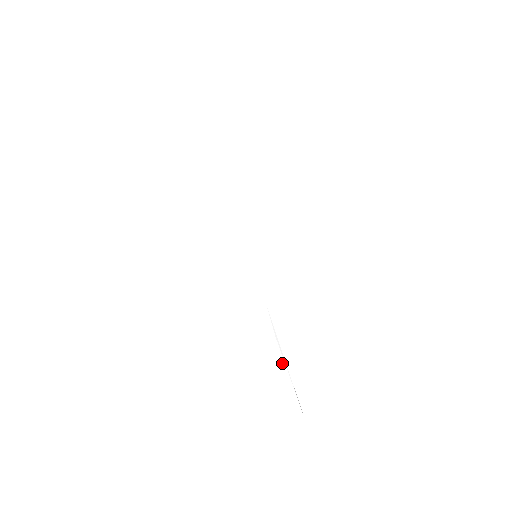
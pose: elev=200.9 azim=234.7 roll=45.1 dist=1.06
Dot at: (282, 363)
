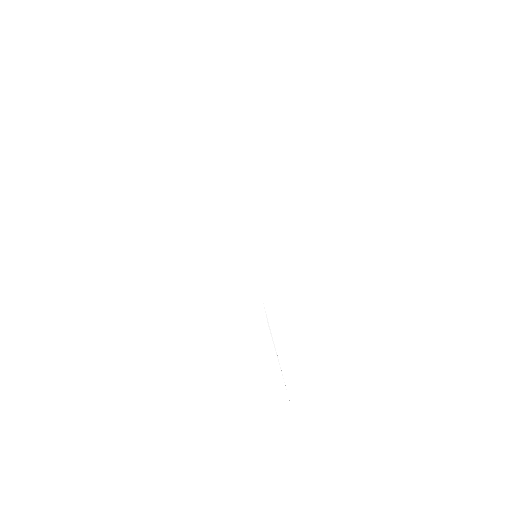
Dot at: (273, 350)
